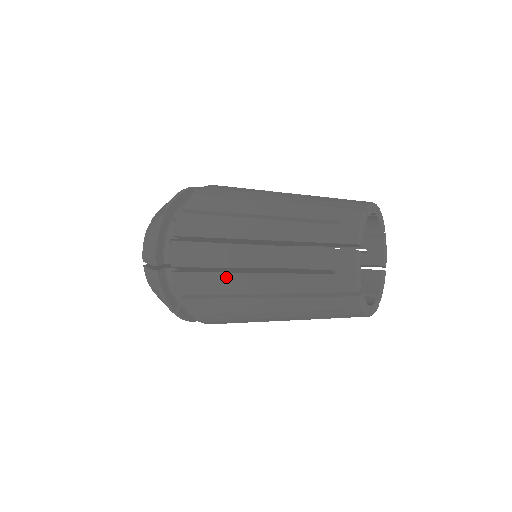
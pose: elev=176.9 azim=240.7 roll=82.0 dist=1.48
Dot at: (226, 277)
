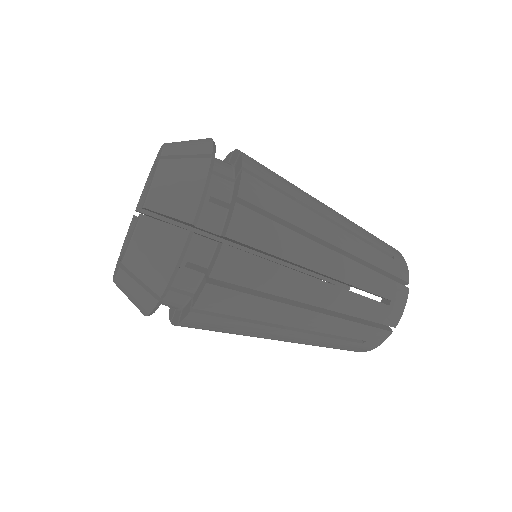
Dot at: occluded
